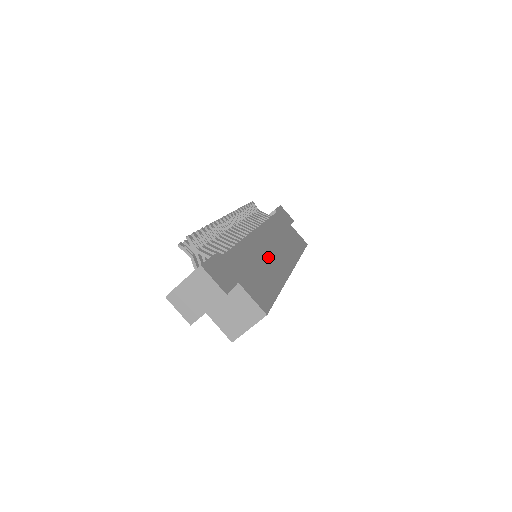
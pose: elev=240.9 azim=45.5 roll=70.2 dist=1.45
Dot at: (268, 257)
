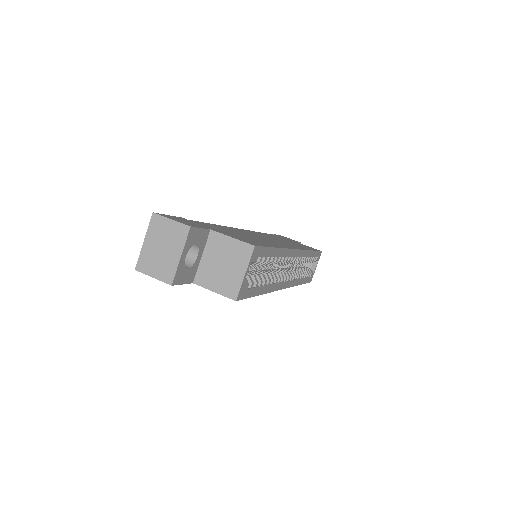
Dot at: occluded
